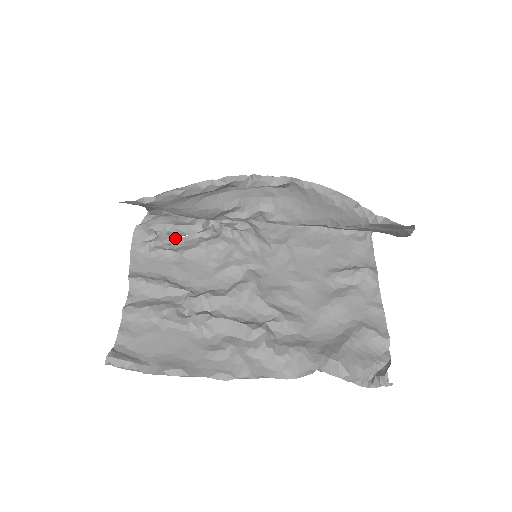
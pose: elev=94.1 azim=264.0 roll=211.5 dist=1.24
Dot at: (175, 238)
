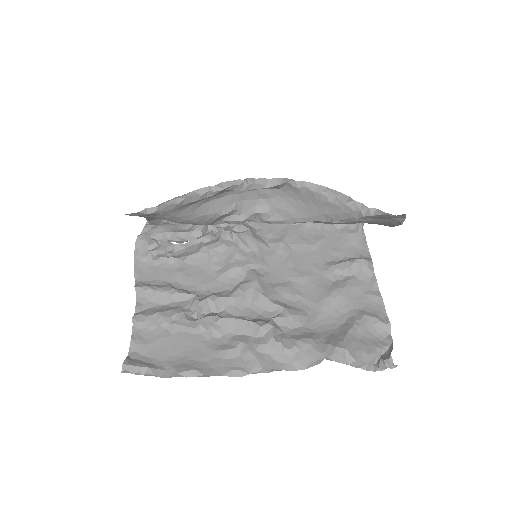
Dot at: (176, 245)
